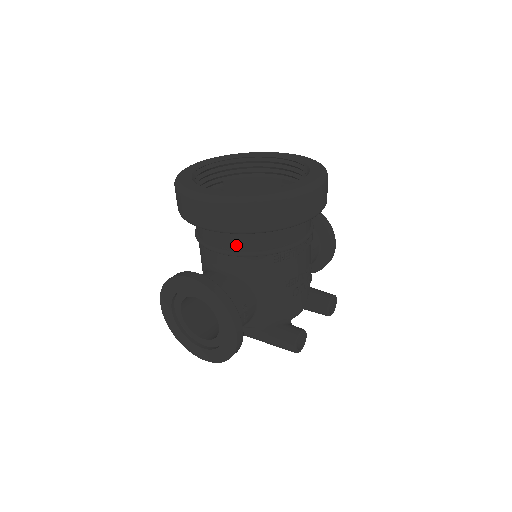
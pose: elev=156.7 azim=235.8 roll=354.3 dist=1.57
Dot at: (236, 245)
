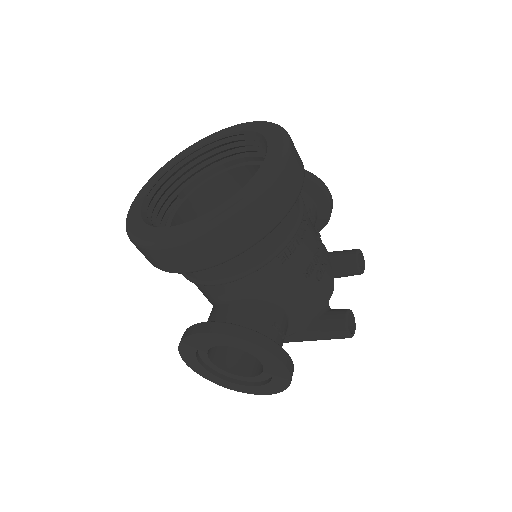
Dot at: (231, 269)
